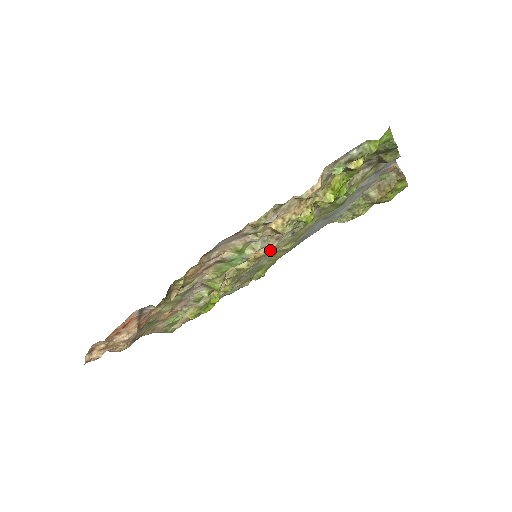
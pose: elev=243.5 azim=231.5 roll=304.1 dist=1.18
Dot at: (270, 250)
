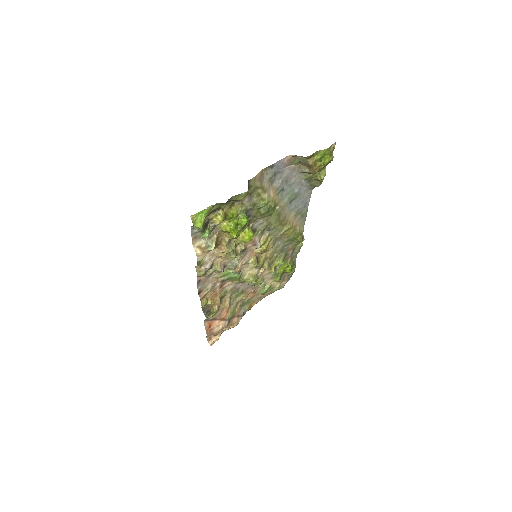
Dot at: (264, 246)
